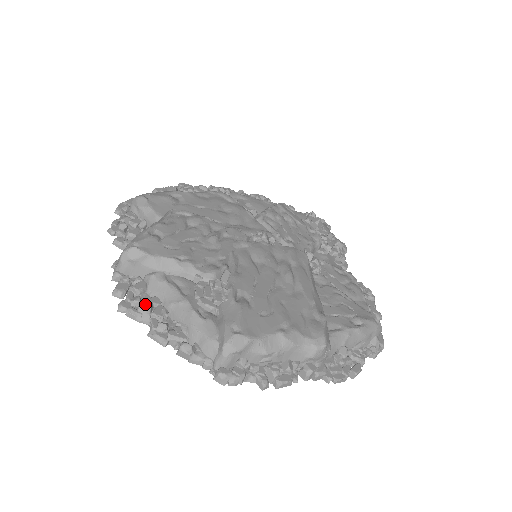
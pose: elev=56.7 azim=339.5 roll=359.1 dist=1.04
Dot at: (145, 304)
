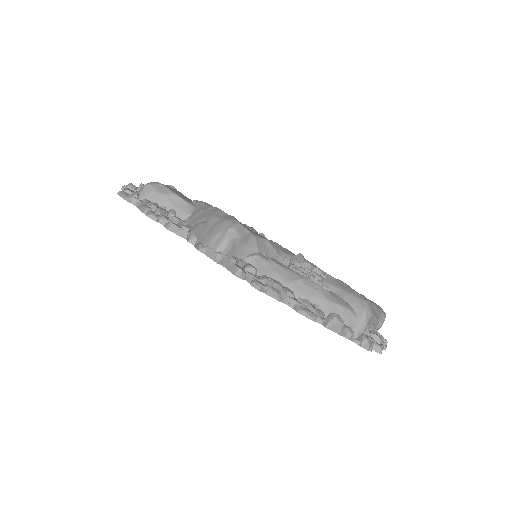
Dot at: (278, 282)
